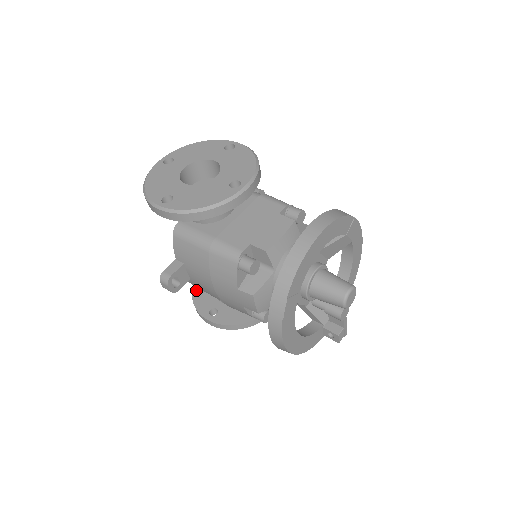
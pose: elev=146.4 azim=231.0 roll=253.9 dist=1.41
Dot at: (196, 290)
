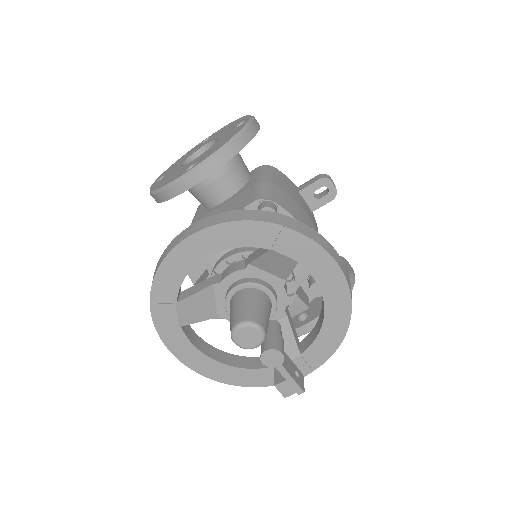
Dot at: occluded
